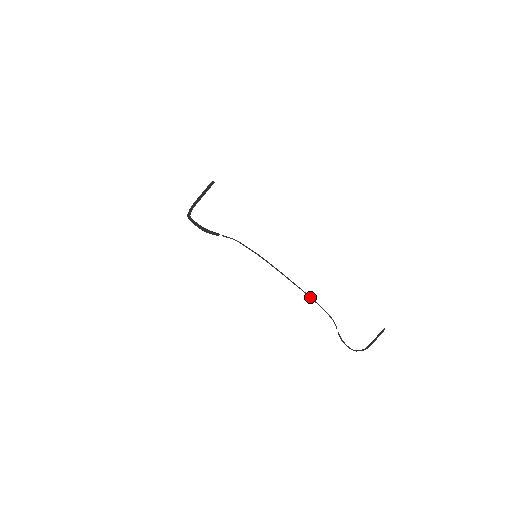
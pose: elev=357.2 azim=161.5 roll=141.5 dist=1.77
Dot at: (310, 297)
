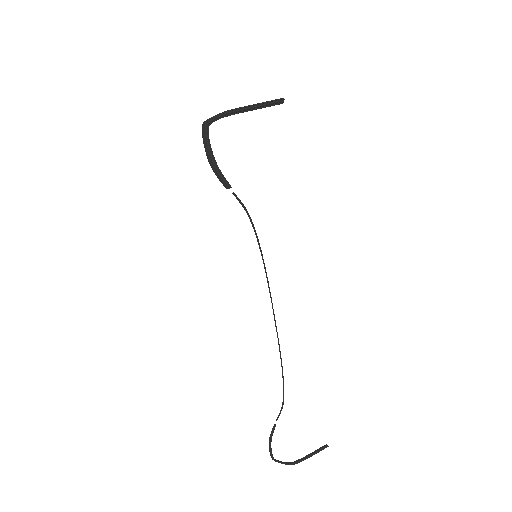
Dot at: (281, 359)
